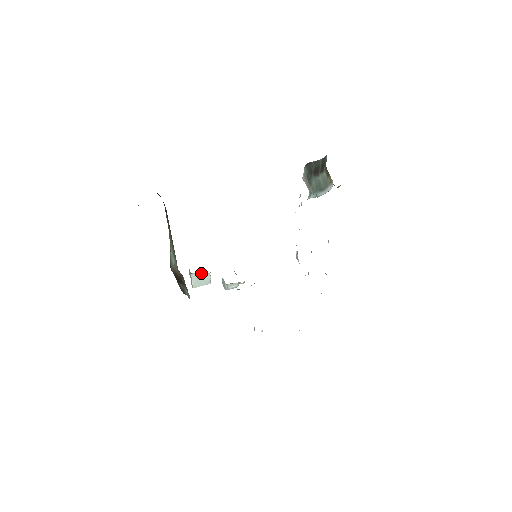
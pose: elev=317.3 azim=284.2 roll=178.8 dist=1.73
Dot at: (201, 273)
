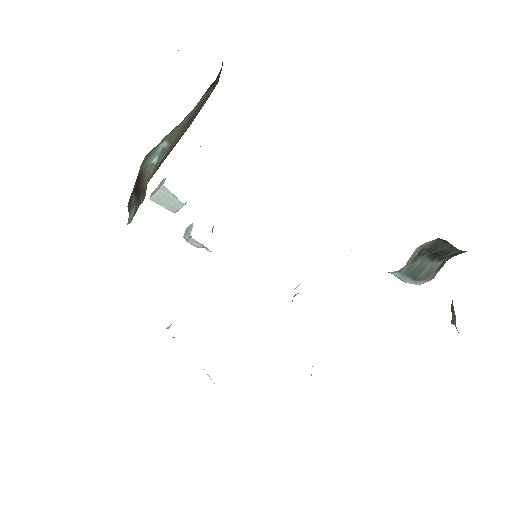
Dot at: occluded
